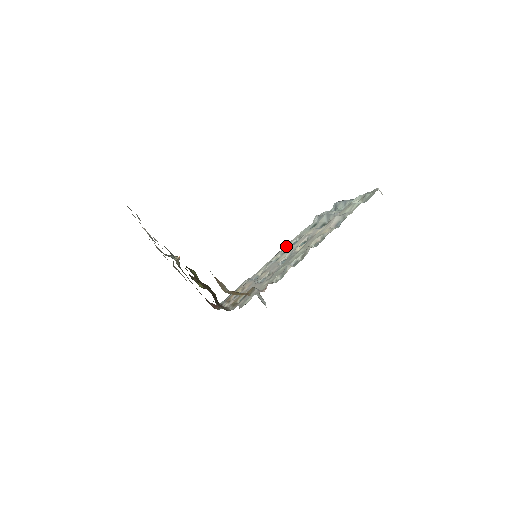
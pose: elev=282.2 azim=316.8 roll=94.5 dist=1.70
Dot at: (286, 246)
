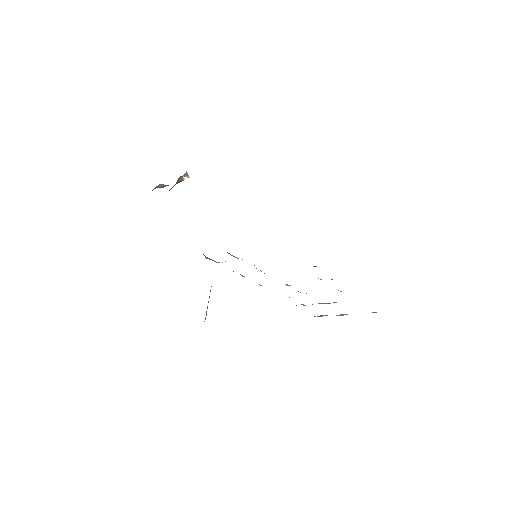
Dot at: occluded
